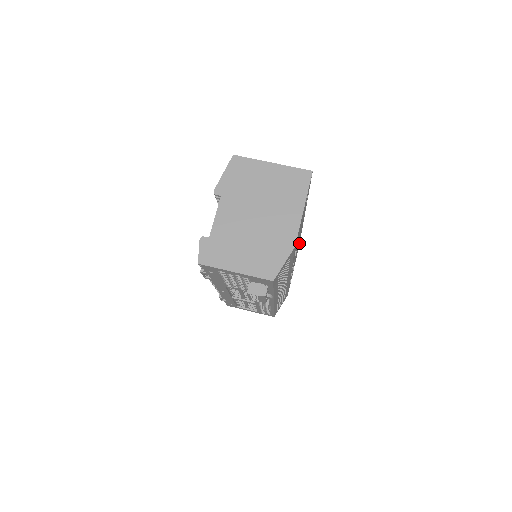
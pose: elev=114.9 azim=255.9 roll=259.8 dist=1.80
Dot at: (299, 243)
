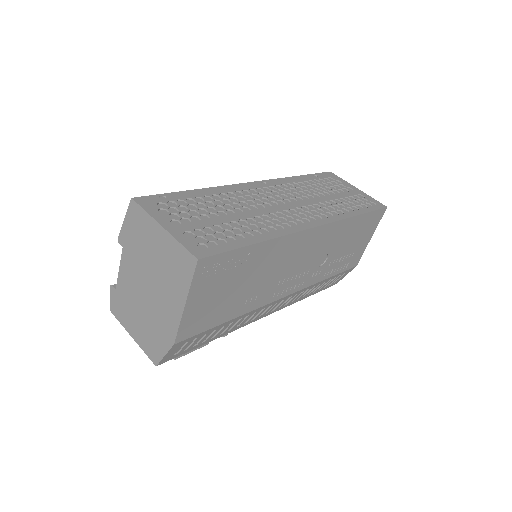
Dot at: (372, 214)
